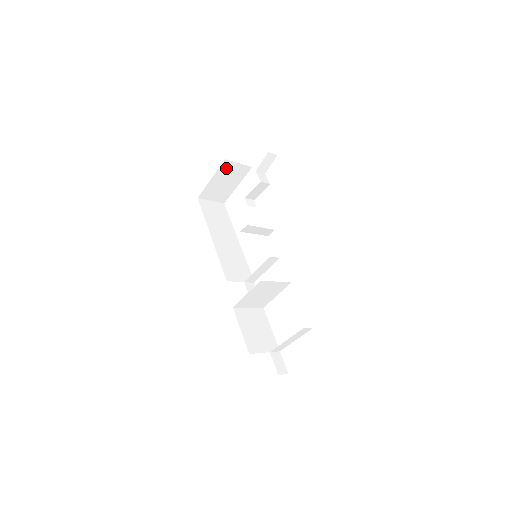
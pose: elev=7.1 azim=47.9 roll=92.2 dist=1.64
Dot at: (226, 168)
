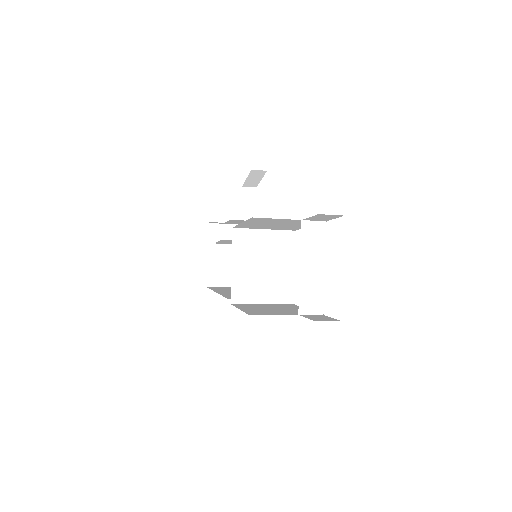
Dot at: (216, 235)
